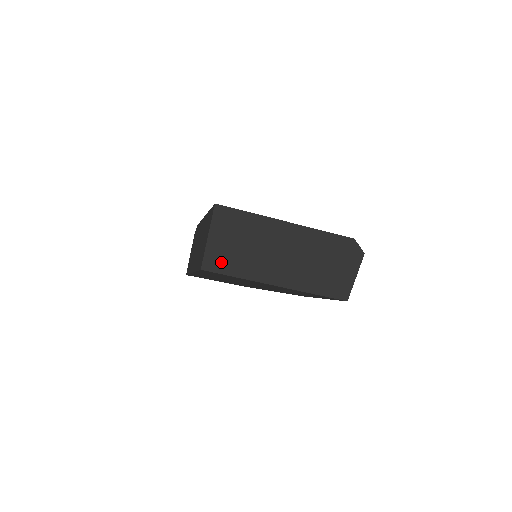
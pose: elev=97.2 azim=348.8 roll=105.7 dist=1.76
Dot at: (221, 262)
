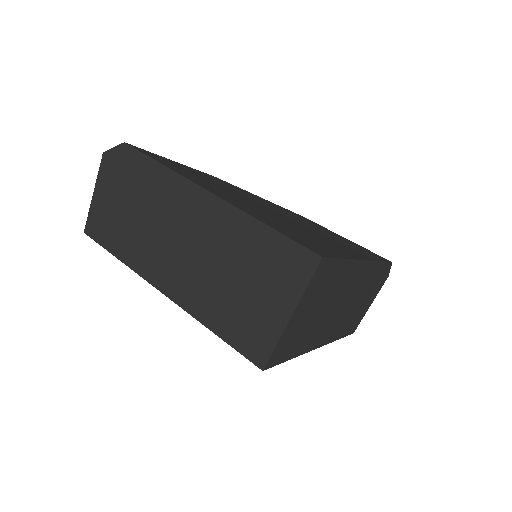
Dot at: (288, 347)
